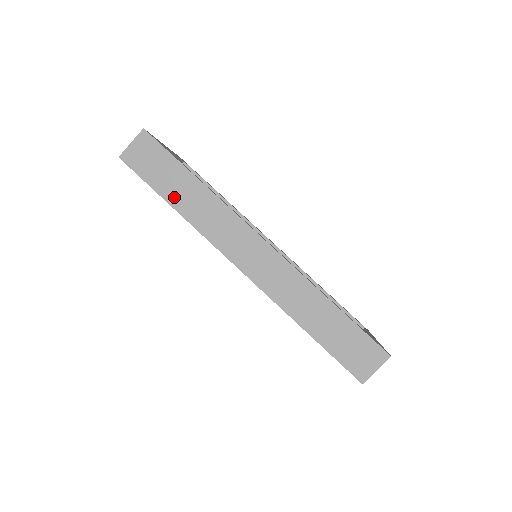
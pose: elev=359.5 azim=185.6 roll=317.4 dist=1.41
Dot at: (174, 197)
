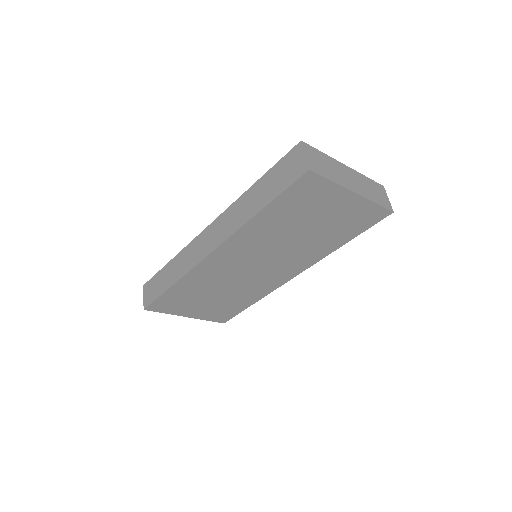
Dot at: (169, 282)
